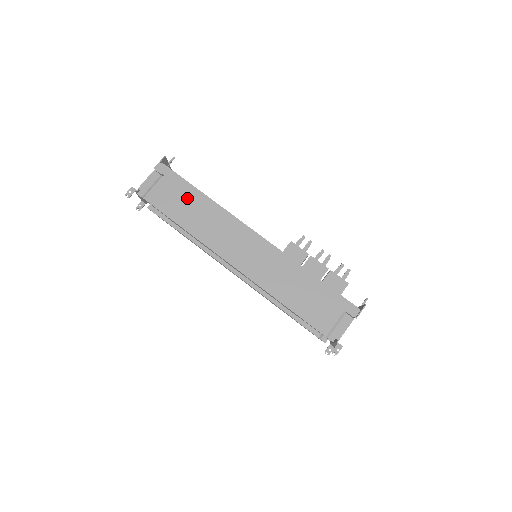
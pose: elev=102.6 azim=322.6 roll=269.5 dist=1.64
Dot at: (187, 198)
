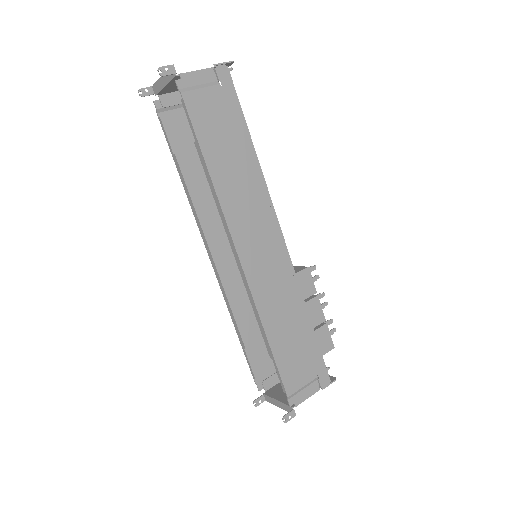
Dot at: (233, 135)
